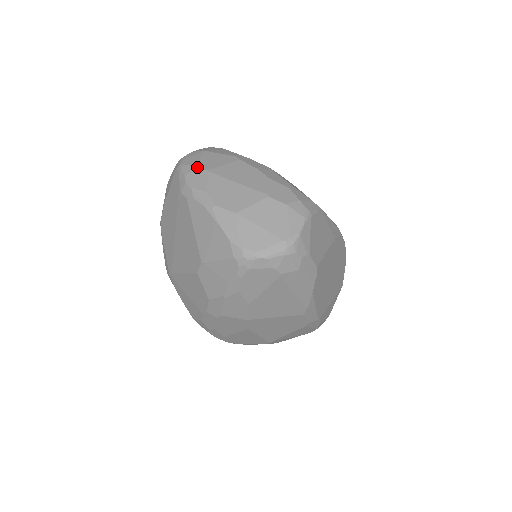
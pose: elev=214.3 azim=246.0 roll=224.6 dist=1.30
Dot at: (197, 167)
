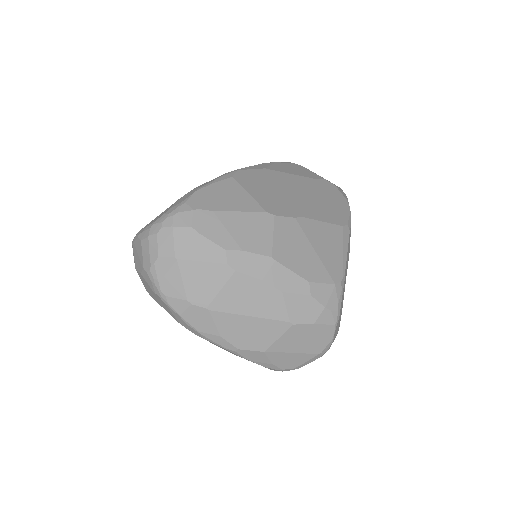
Dot at: (190, 304)
